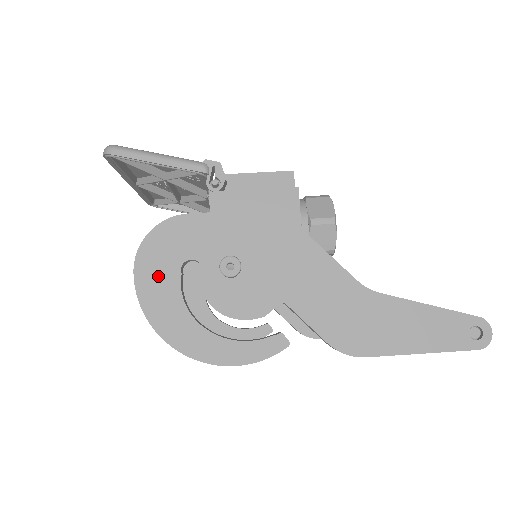
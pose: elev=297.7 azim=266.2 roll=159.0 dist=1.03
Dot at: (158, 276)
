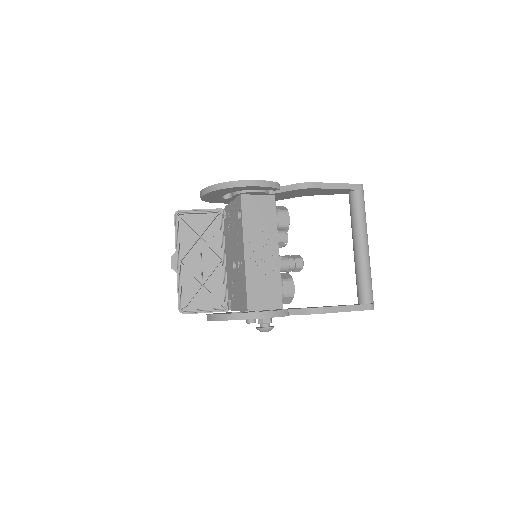
Dot at: occluded
